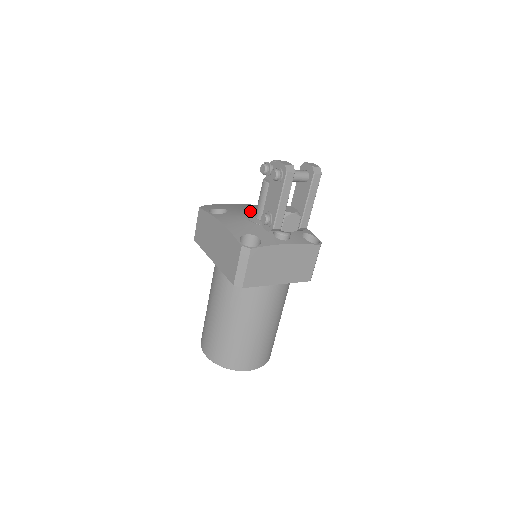
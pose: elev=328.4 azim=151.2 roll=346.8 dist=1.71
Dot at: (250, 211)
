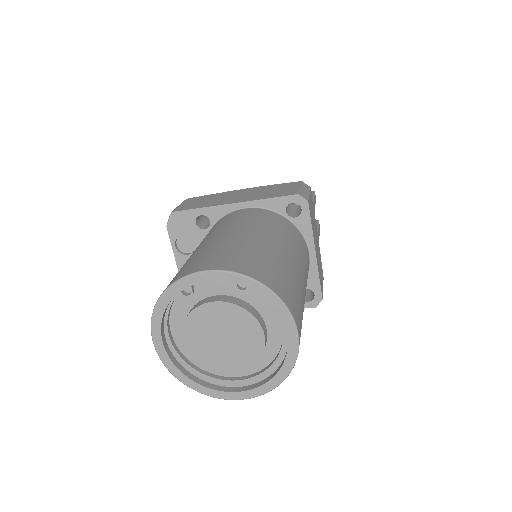
Dot at: occluded
